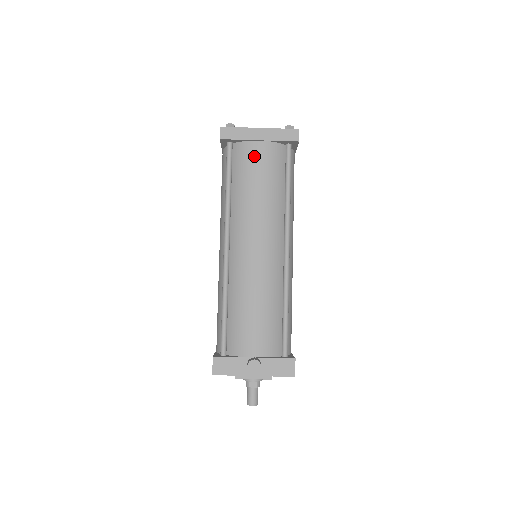
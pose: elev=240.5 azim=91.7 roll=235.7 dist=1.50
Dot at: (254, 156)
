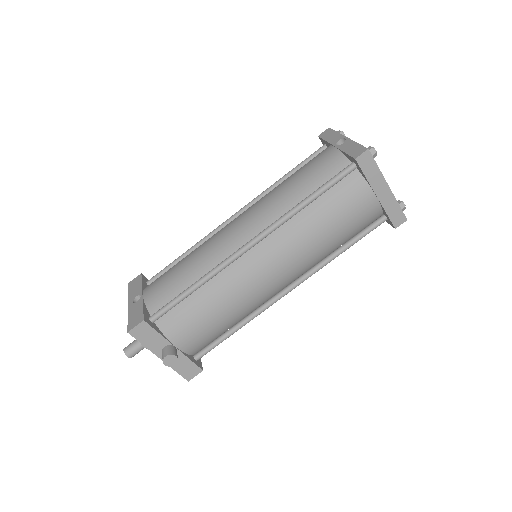
Dot at: (357, 203)
